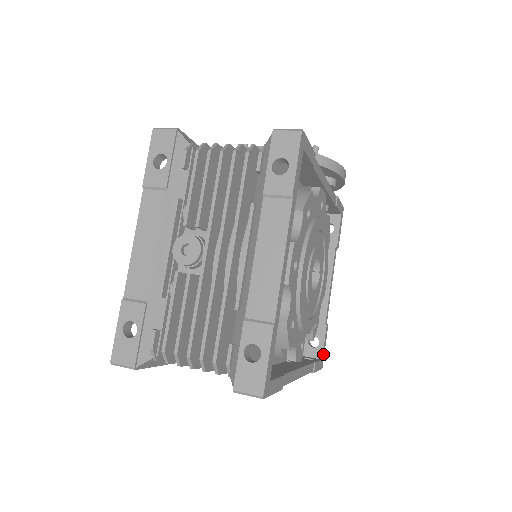
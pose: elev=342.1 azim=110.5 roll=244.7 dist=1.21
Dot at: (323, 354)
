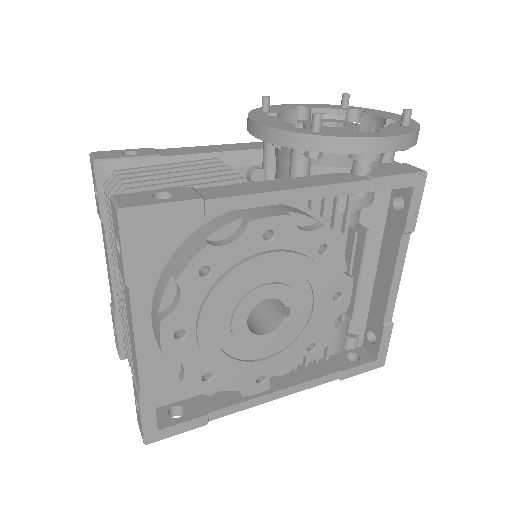
Dot at: (381, 354)
